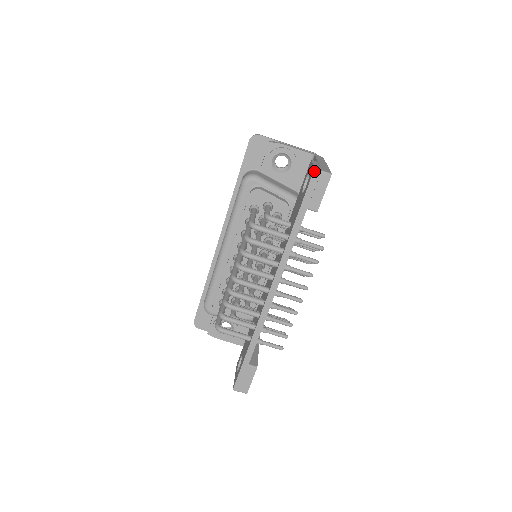
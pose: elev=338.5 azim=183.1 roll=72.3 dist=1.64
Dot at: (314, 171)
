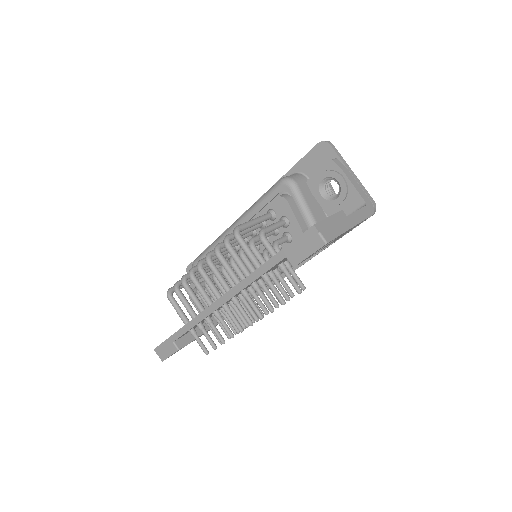
Dot at: (312, 227)
